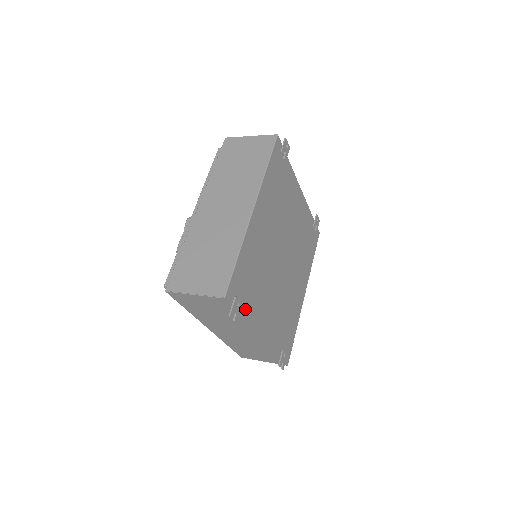
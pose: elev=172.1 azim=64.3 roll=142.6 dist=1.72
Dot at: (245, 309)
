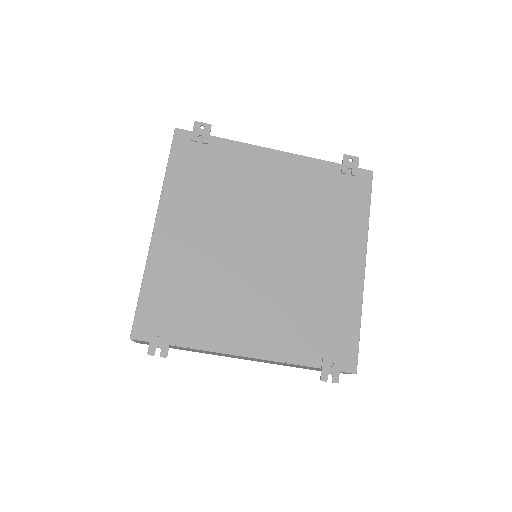
Dot at: (185, 336)
